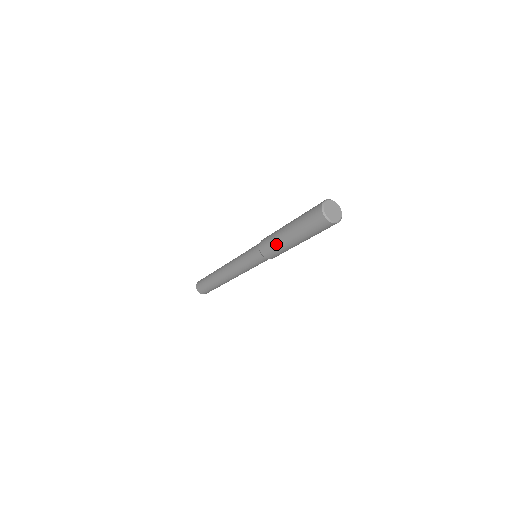
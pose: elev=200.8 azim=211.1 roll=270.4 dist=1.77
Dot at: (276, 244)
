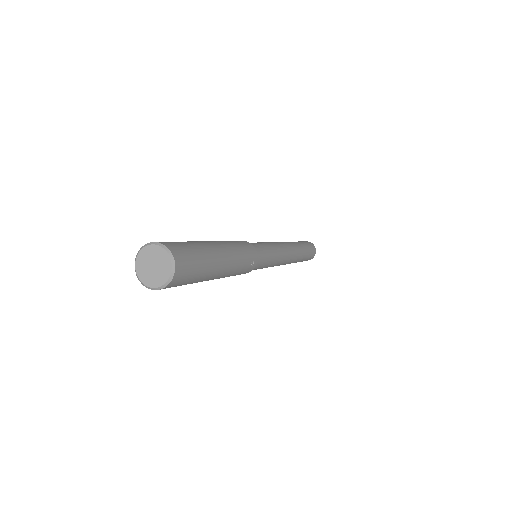
Dot at: occluded
